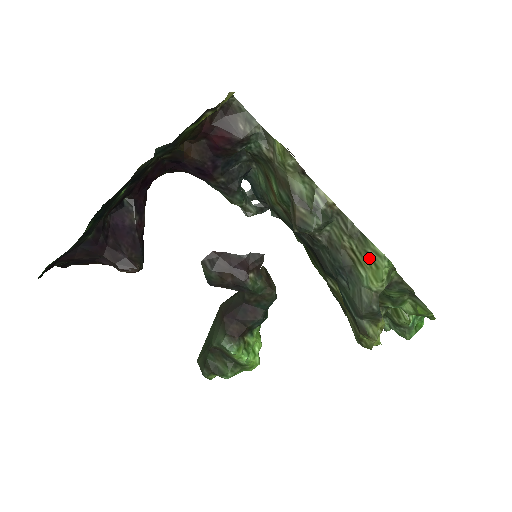
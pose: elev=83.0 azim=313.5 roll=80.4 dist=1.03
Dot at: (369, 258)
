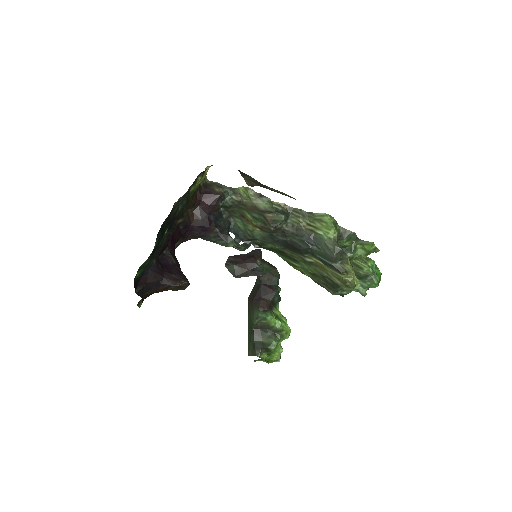
Dot at: (319, 221)
